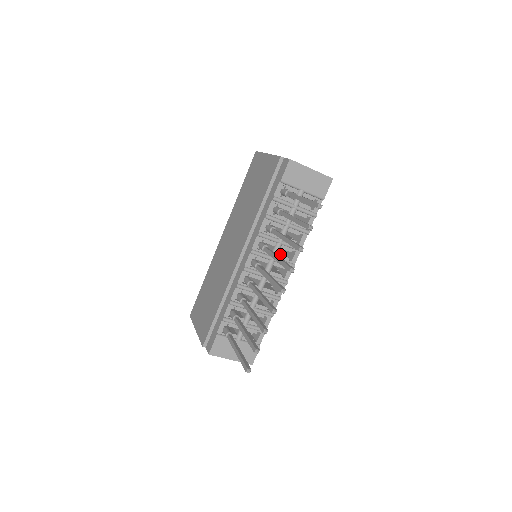
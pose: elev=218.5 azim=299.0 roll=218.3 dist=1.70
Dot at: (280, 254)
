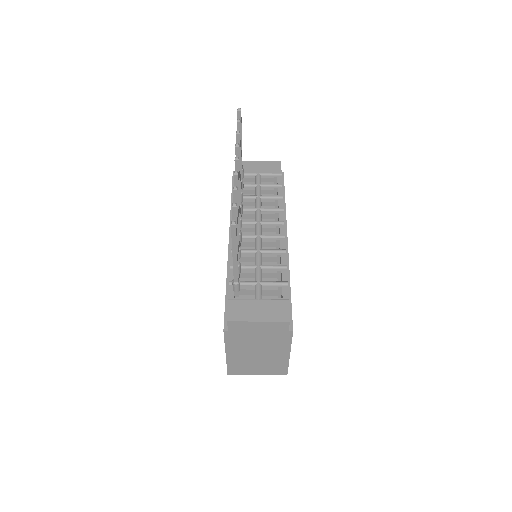
Dot at: occluded
